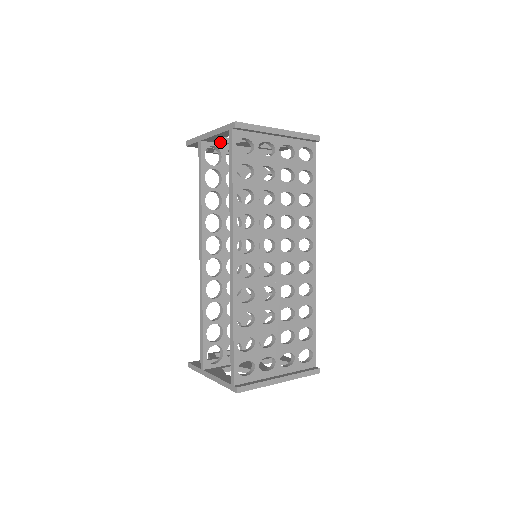
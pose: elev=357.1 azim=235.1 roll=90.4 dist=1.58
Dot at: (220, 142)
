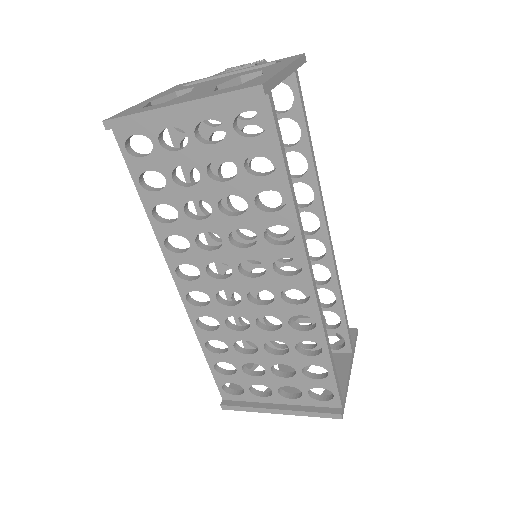
Dot at: occluded
